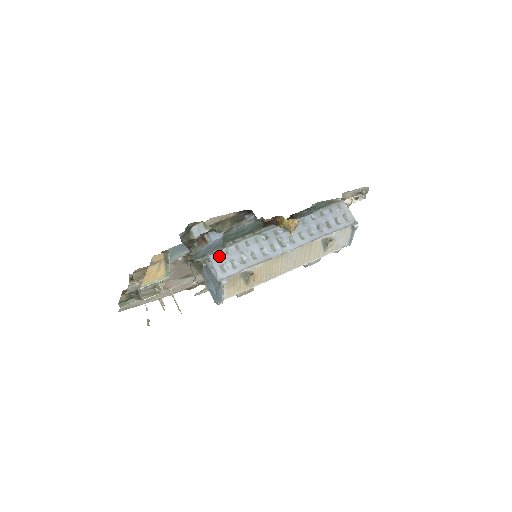
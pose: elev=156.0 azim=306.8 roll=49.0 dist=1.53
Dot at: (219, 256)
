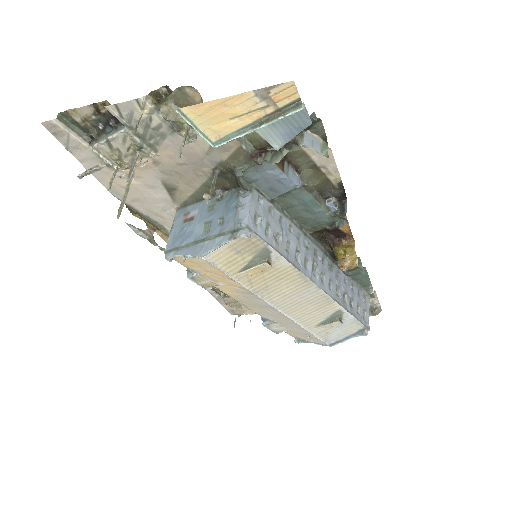
Dot at: (262, 203)
